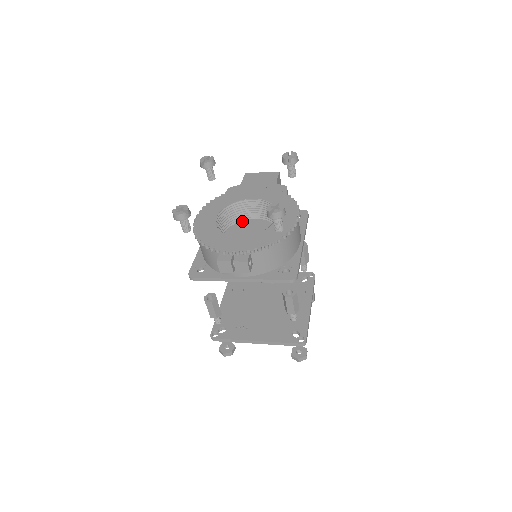
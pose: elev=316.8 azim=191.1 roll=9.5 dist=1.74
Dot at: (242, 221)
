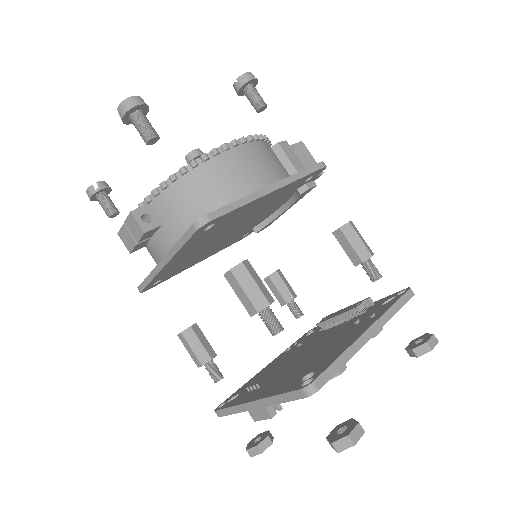
Dot at: occluded
